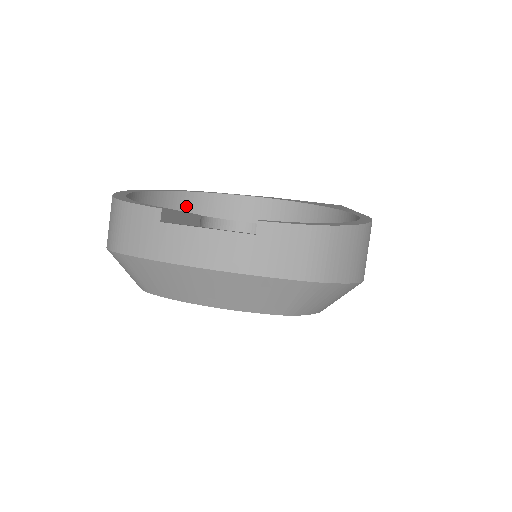
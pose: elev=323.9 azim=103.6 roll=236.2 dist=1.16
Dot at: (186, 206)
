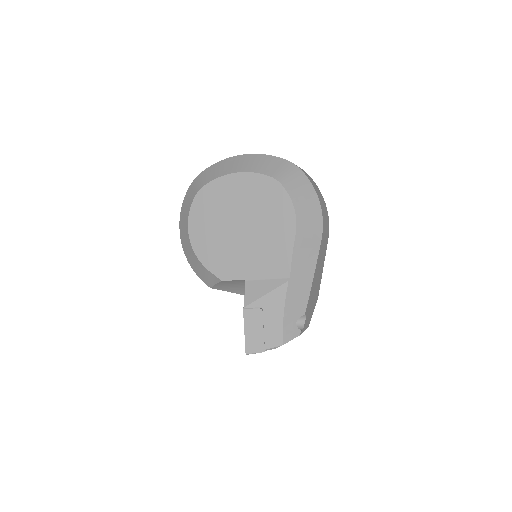
Dot at: occluded
